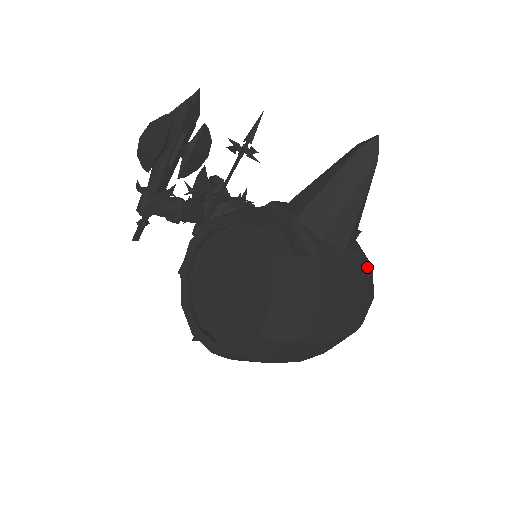
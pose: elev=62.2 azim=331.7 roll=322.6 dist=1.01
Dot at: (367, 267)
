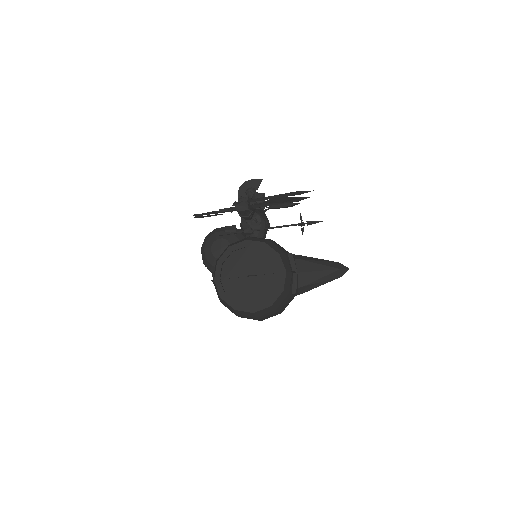
Dot at: occluded
